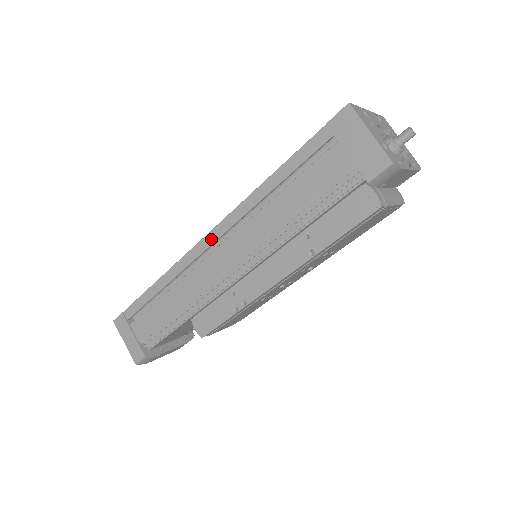
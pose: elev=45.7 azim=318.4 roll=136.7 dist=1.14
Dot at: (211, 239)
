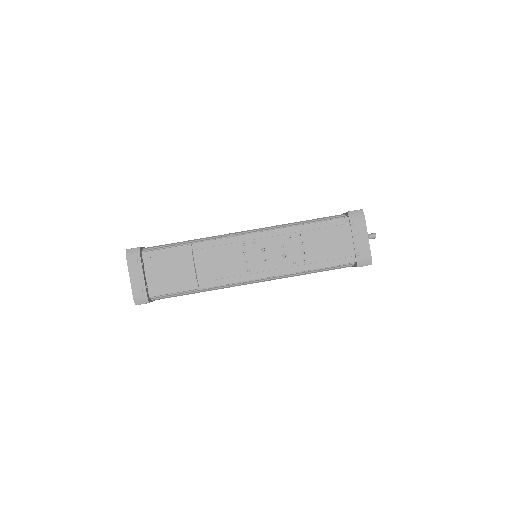
Dot at: occluded
